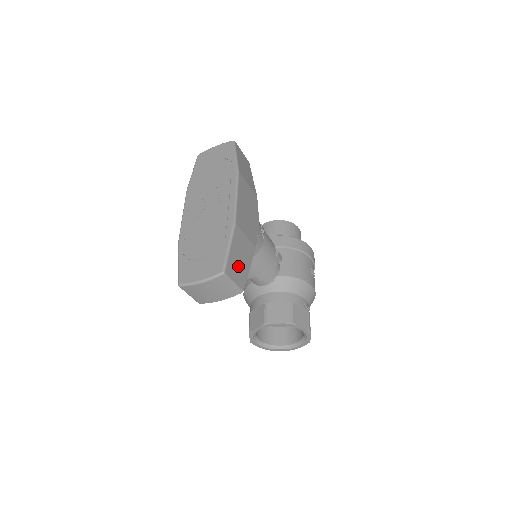
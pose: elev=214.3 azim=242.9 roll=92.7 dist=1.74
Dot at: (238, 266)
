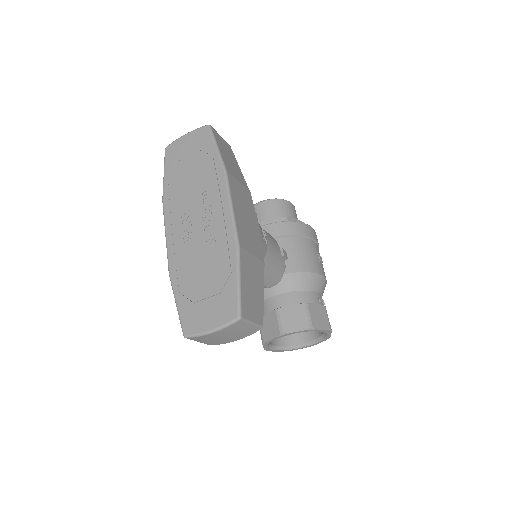
Dot at: (252, 299)
